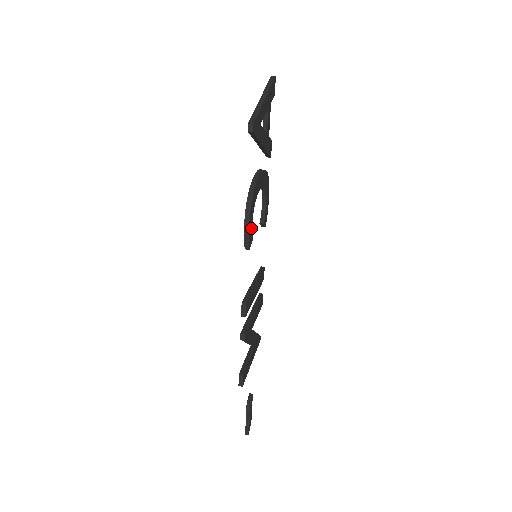
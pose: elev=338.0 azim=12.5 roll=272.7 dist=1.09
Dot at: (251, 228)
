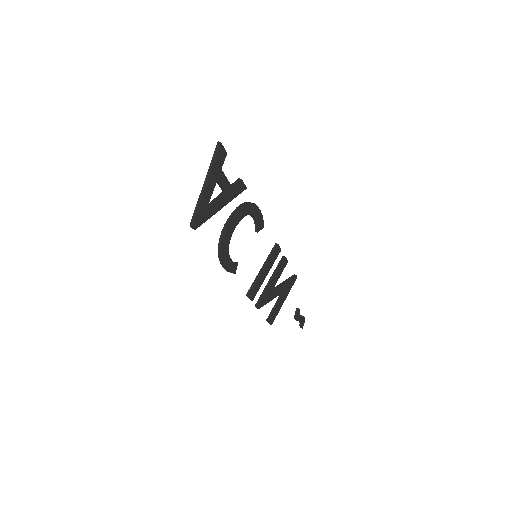
Dot at: (231, 263)
